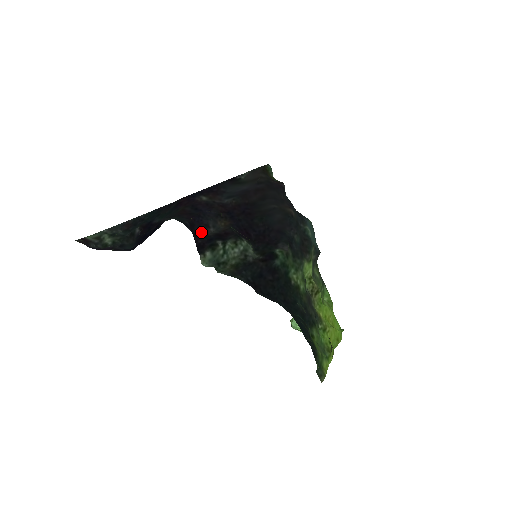
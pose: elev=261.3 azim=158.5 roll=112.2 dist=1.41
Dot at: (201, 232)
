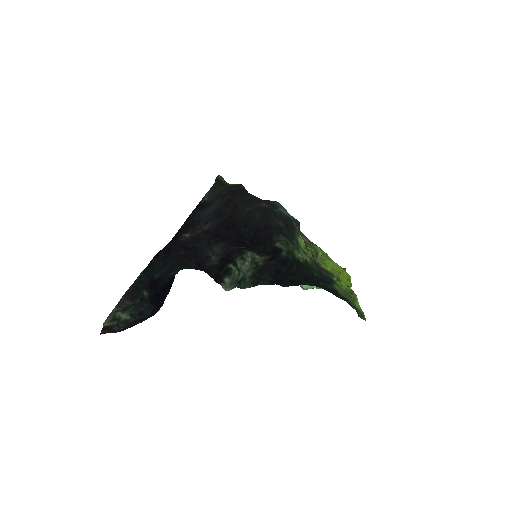
Dot at: (208, 266)
